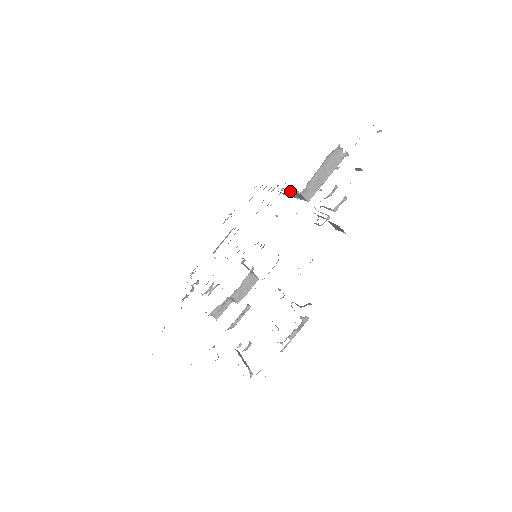
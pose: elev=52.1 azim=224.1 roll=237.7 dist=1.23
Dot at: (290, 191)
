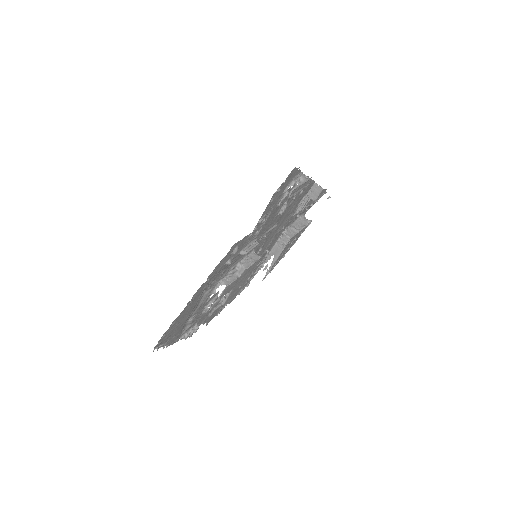
Dot at: (275, 247)
